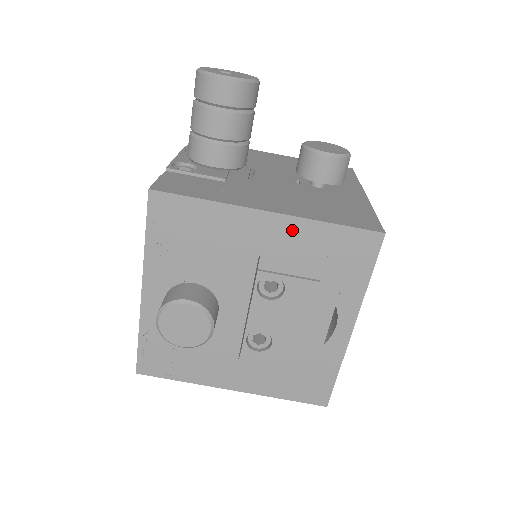
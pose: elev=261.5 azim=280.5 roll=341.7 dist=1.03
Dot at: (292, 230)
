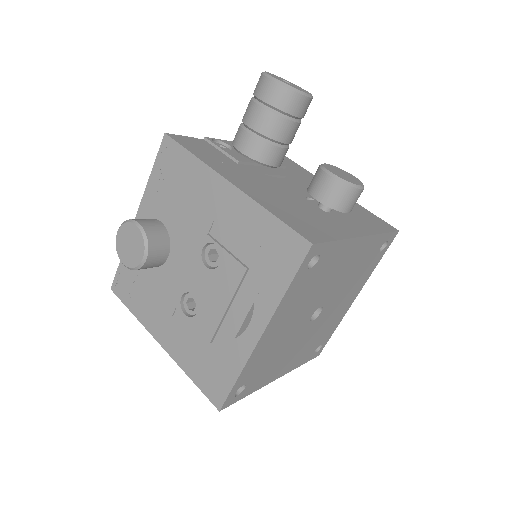
Dot at: (242, 208)
